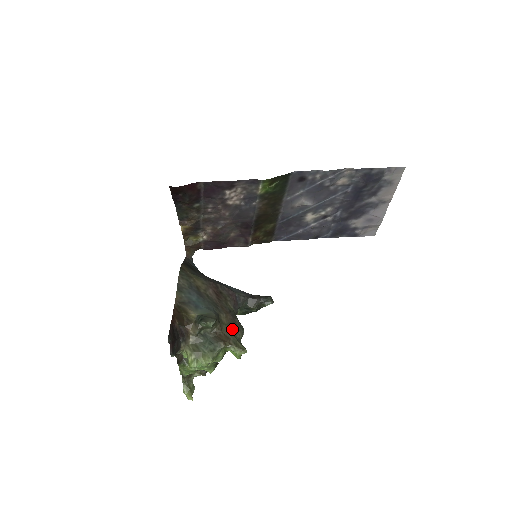
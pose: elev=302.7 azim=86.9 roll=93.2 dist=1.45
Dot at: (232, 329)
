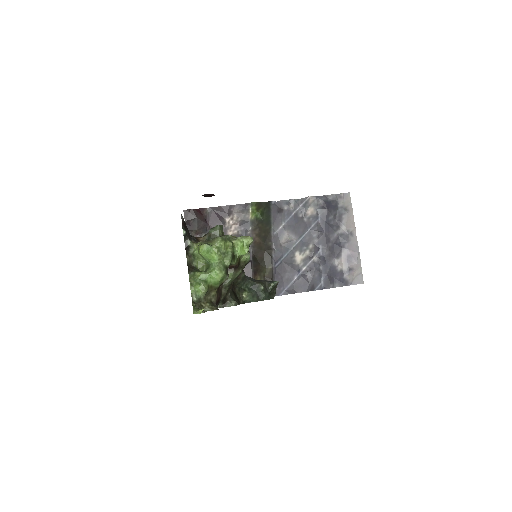
Dot at: occluded
